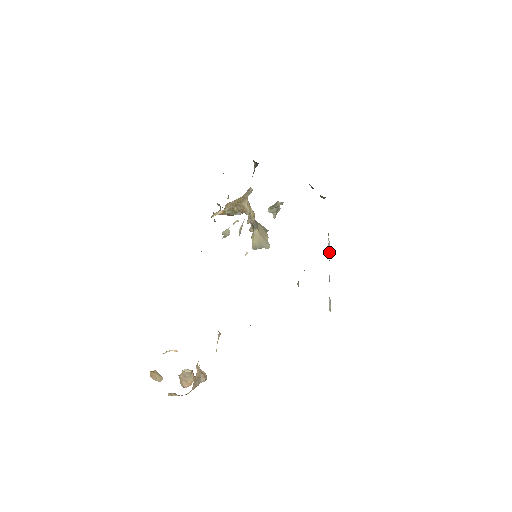
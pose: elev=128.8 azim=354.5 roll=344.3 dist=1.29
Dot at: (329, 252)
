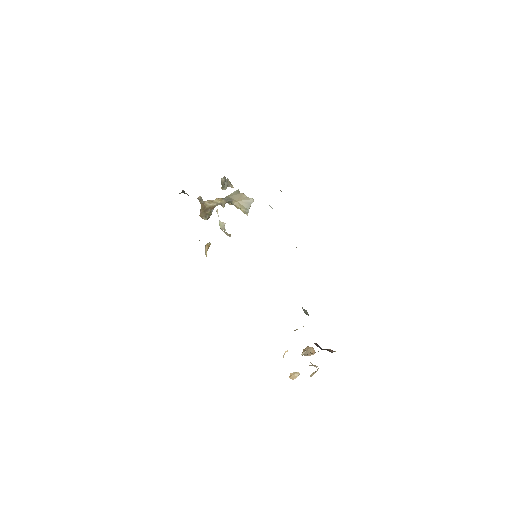
Dot at: occluded
